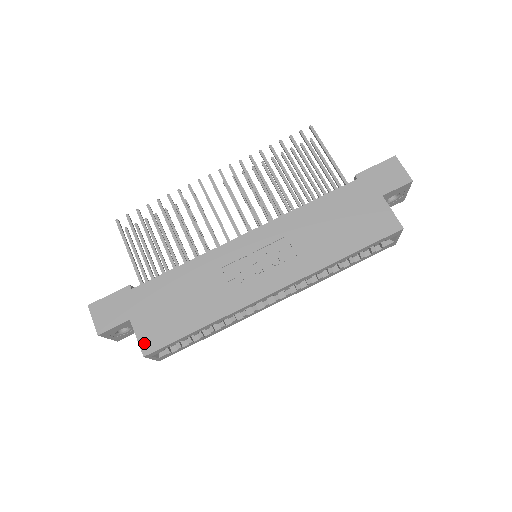
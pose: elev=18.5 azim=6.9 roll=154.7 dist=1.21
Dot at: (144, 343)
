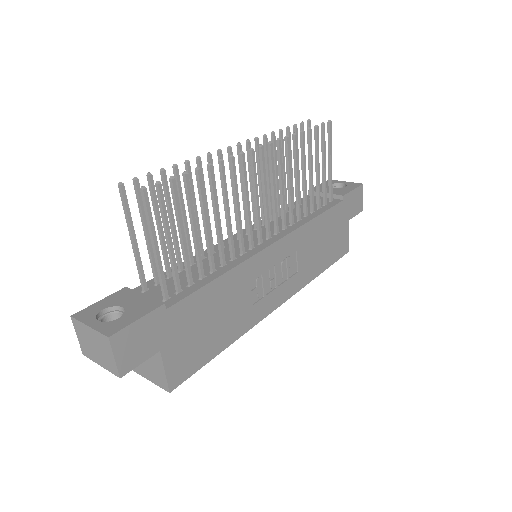
Dot at: (172, 377)
